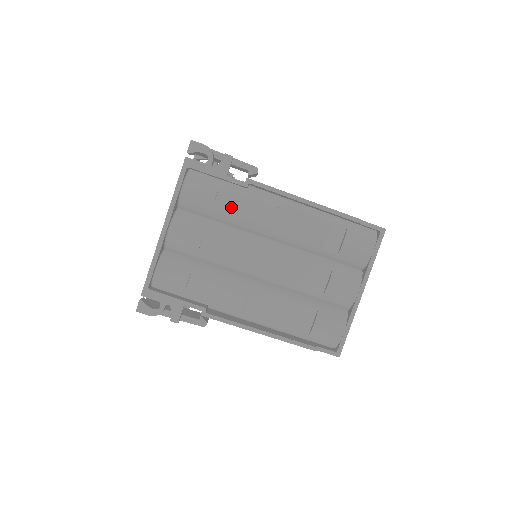
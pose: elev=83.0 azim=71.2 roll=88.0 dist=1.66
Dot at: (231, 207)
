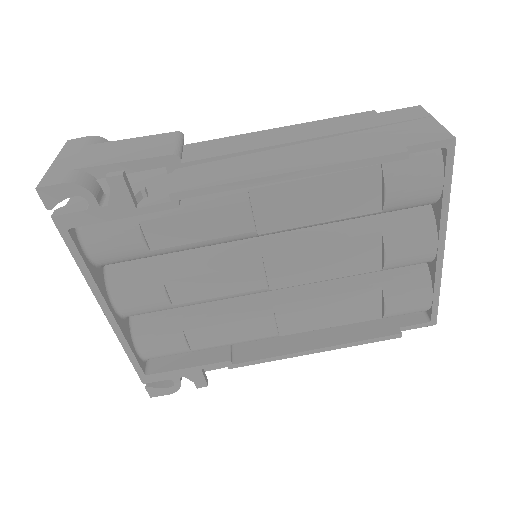
Dot at: (177, 237)
